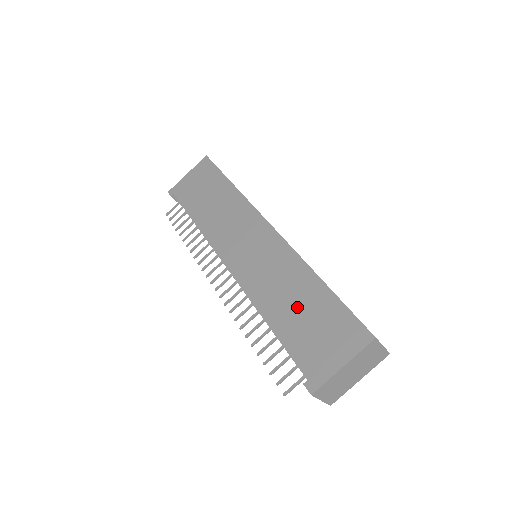
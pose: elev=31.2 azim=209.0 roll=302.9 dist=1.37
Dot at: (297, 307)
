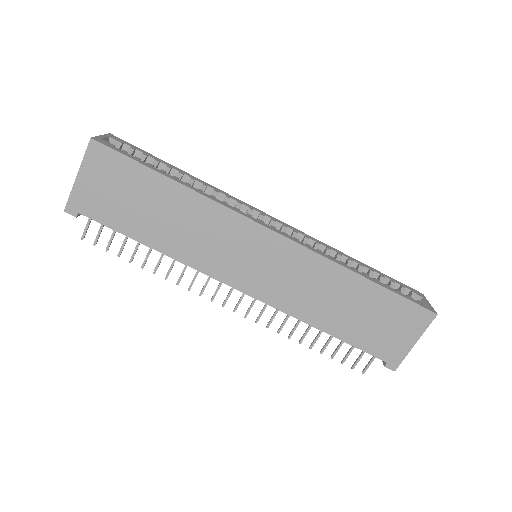
Dot at: (351, 310)
